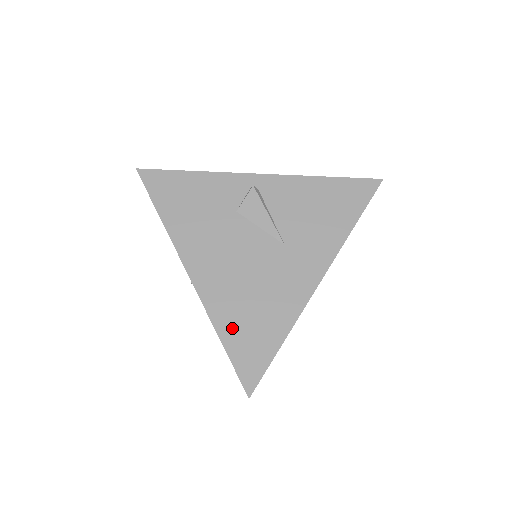
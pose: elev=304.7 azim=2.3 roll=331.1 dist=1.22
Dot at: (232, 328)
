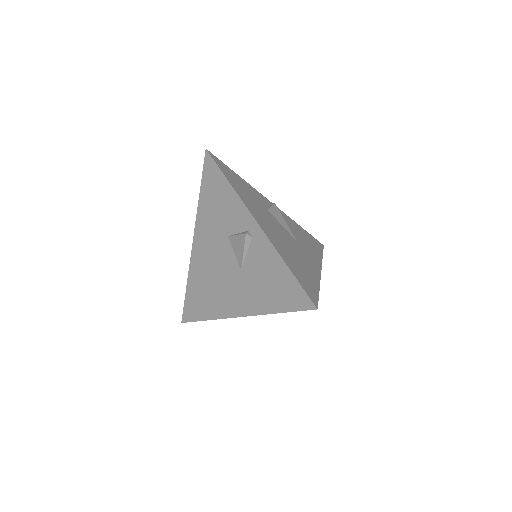
Dot at: (291, 264)
